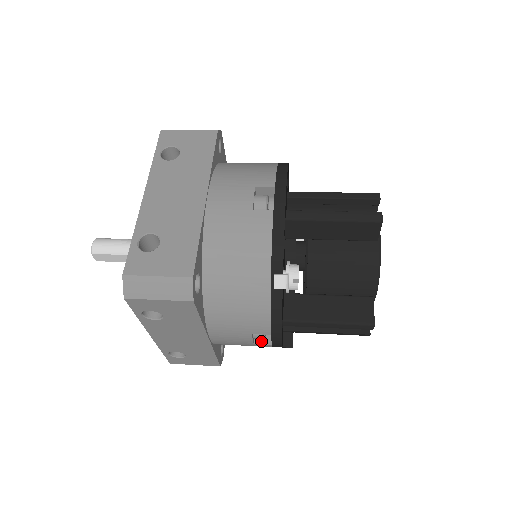
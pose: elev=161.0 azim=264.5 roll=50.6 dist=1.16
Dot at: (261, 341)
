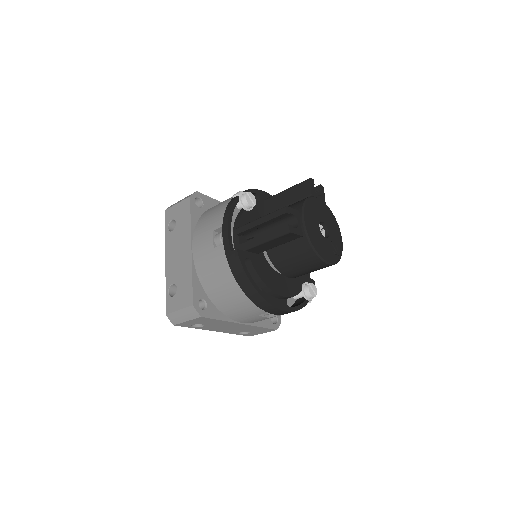
Dot at: (219, 247)
